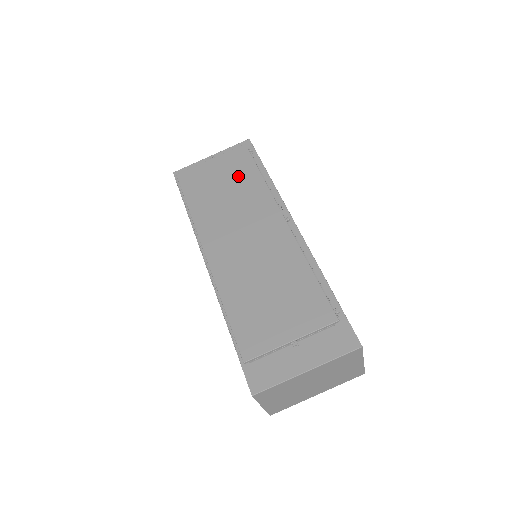
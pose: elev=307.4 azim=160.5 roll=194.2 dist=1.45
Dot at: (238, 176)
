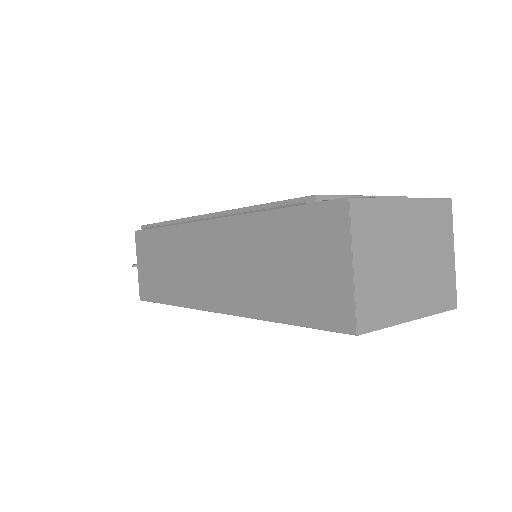
Dot at: occluded
